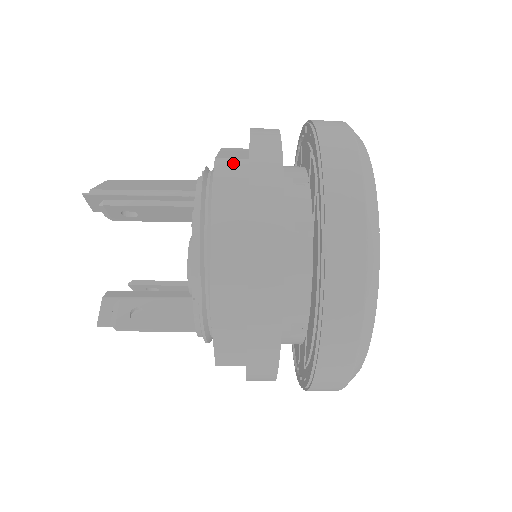
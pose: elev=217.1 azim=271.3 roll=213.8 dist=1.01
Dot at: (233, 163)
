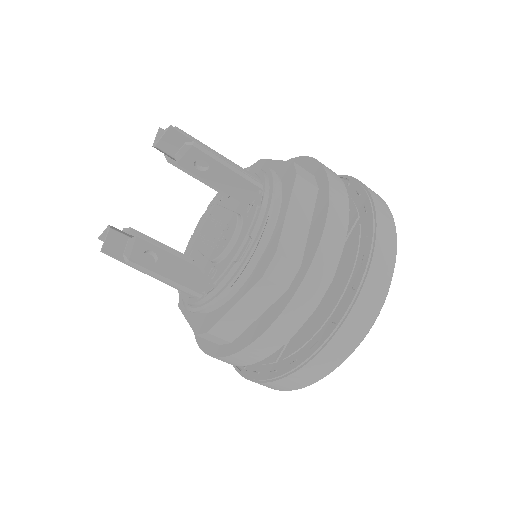
Dot at: (306, 172)
